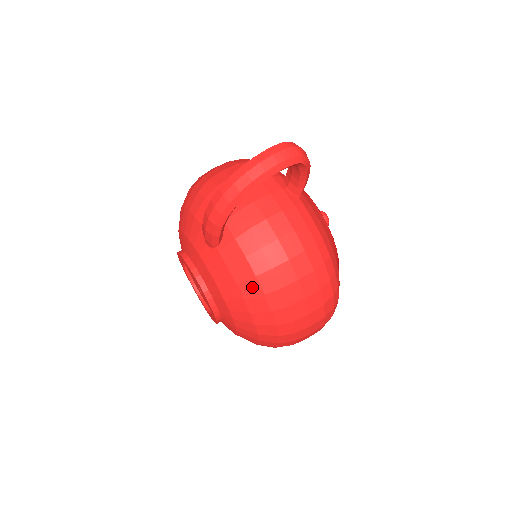
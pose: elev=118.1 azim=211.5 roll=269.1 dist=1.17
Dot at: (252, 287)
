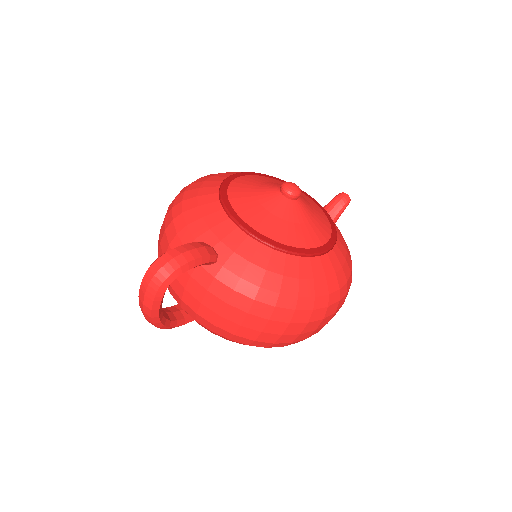
Dot at: (236, 342)
